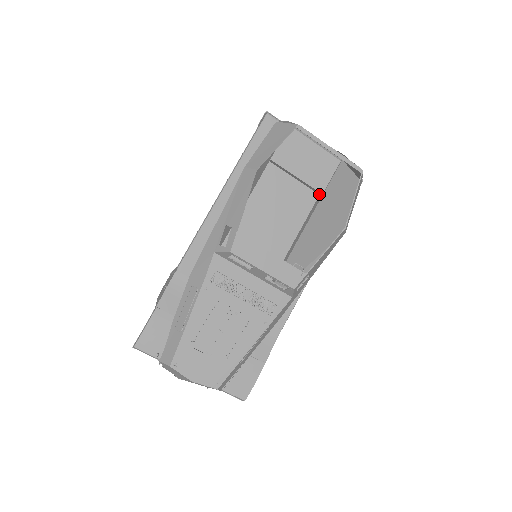
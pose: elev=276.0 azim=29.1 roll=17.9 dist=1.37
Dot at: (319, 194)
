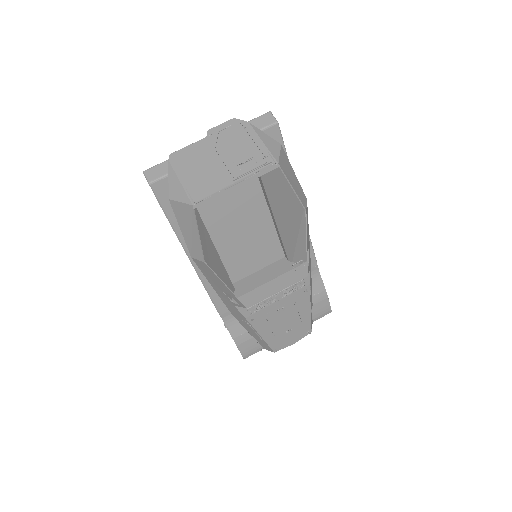
Dot at: occluded
